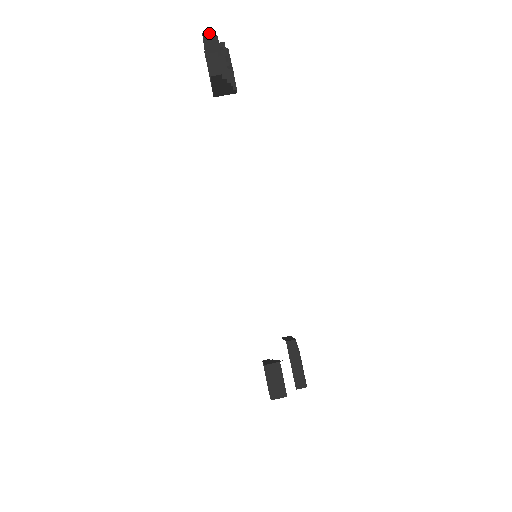
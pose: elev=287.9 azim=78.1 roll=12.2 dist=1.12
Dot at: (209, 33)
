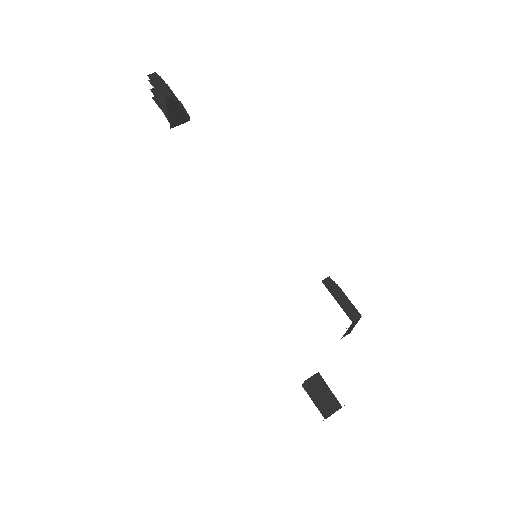
Dot at: (153, 74)
